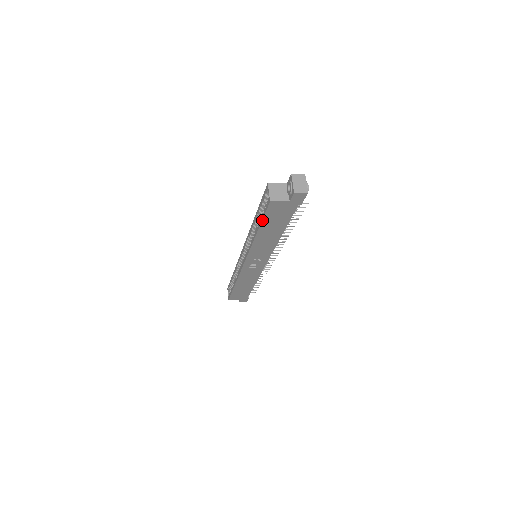
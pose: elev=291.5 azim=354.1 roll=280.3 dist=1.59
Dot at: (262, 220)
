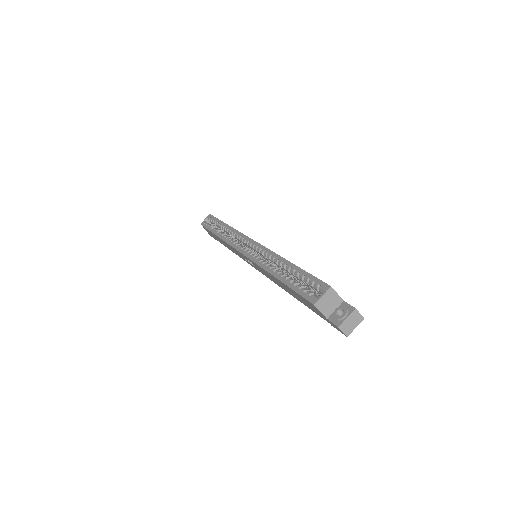
Dot at: (291, 288)
